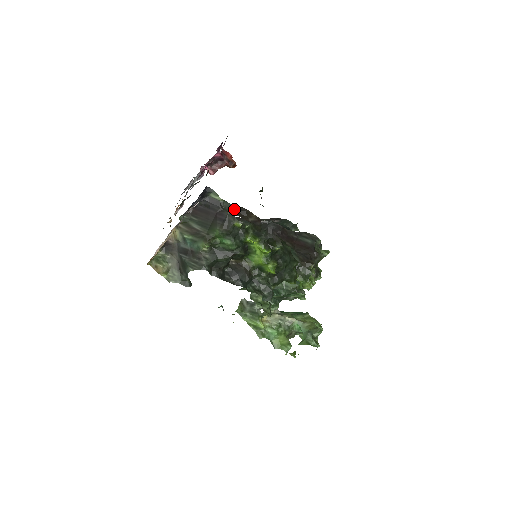
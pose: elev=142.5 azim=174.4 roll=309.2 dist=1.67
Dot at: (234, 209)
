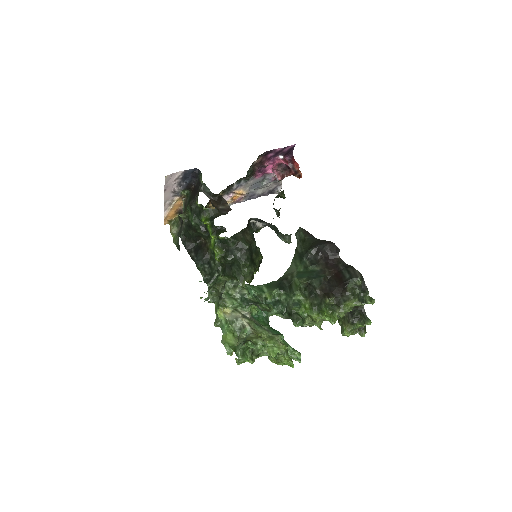
Dot at: (210, 193)
